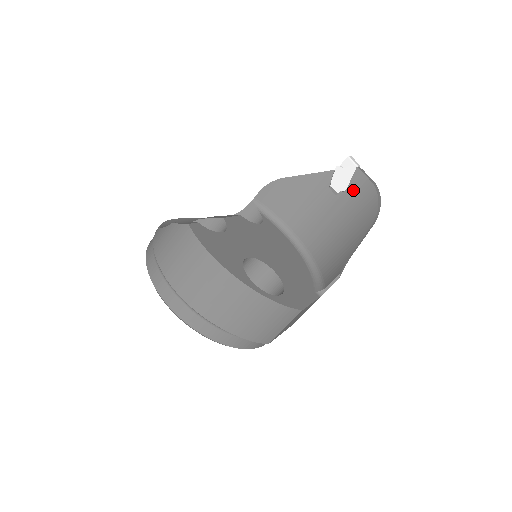
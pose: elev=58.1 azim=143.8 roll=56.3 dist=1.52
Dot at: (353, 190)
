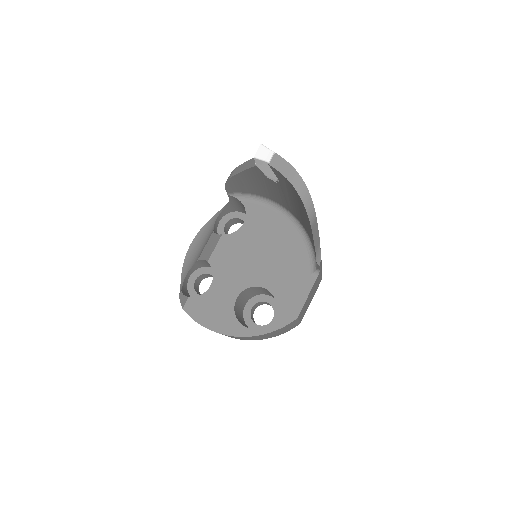
Dot at: (283, 183)
